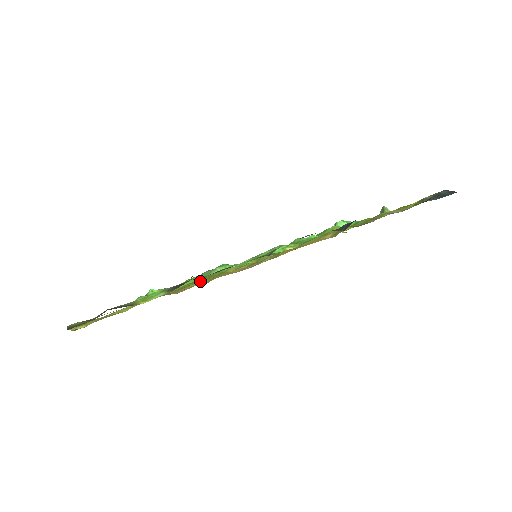
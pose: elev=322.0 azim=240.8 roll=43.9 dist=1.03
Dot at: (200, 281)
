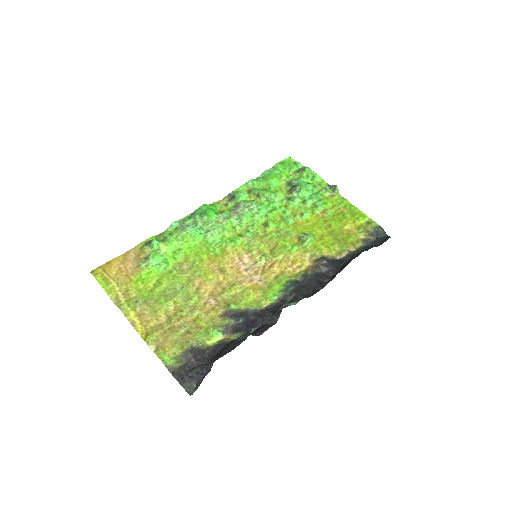
Dot at: (226, 294)
